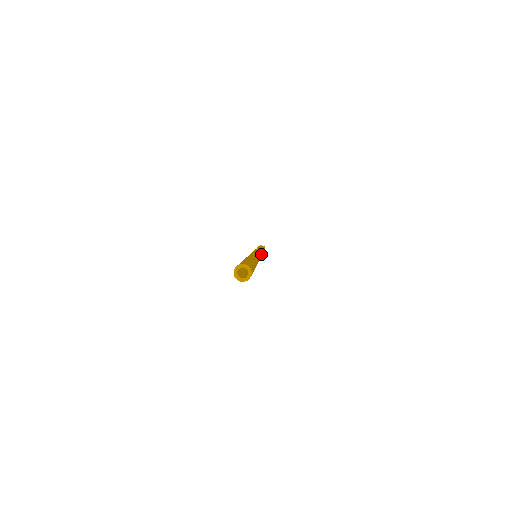
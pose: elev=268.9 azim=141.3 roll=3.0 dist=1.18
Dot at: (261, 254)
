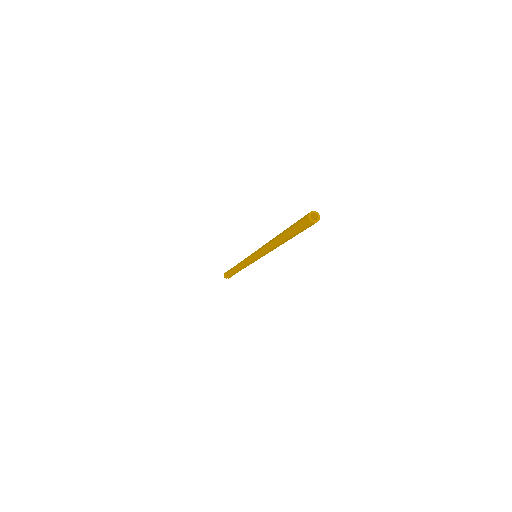
Dot at: occluded
